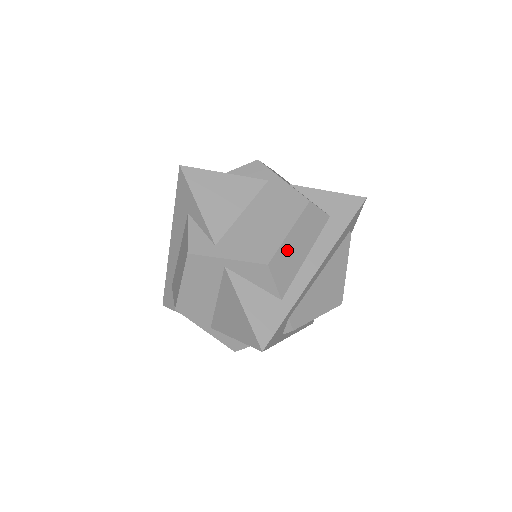
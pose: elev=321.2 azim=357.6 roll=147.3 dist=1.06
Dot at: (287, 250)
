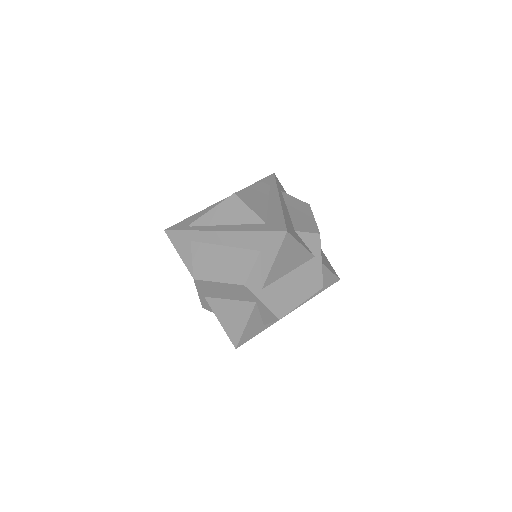
Dot at: occluded
